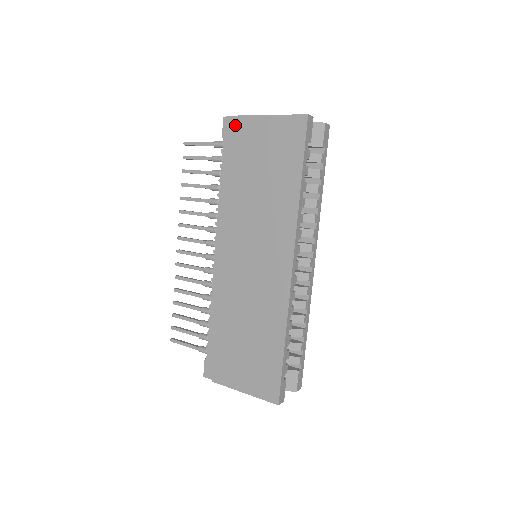
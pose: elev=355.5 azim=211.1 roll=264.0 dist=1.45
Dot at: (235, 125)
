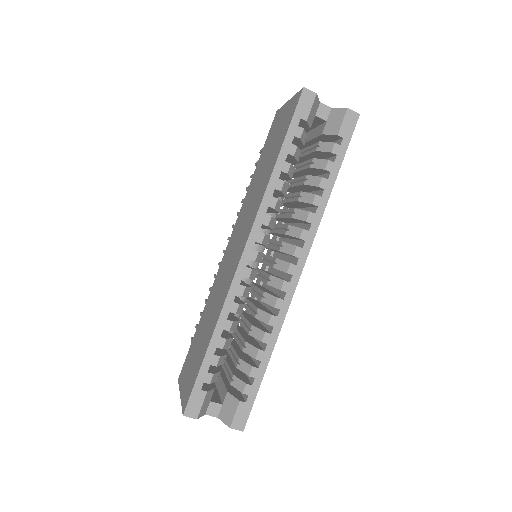
Dot at: (274, 119)
